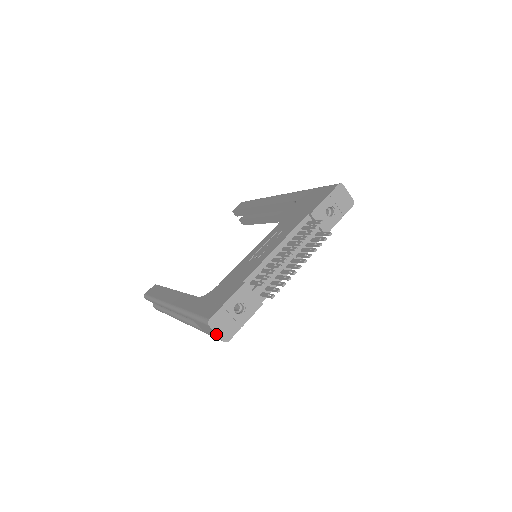
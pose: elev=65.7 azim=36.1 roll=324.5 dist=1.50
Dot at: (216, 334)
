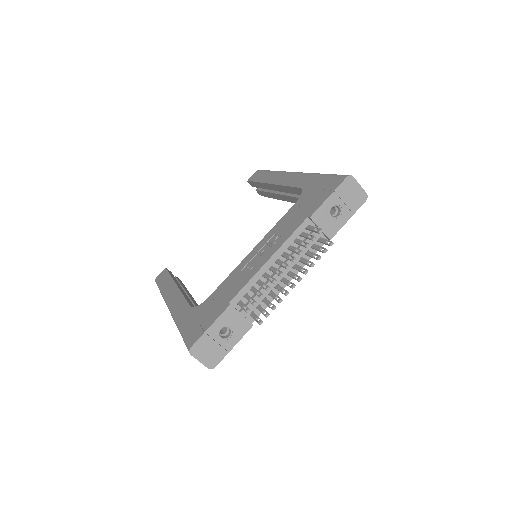
Dot at: (200, 362)
